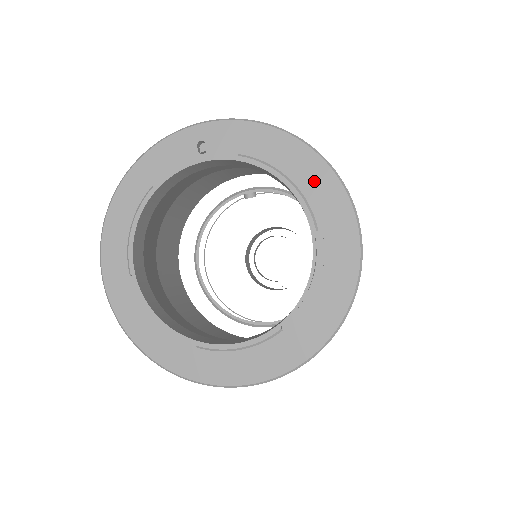
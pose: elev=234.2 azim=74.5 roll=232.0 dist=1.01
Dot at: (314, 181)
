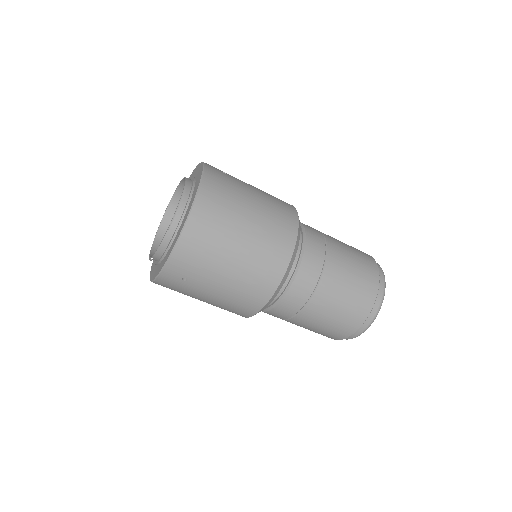
Dot at: occluded
